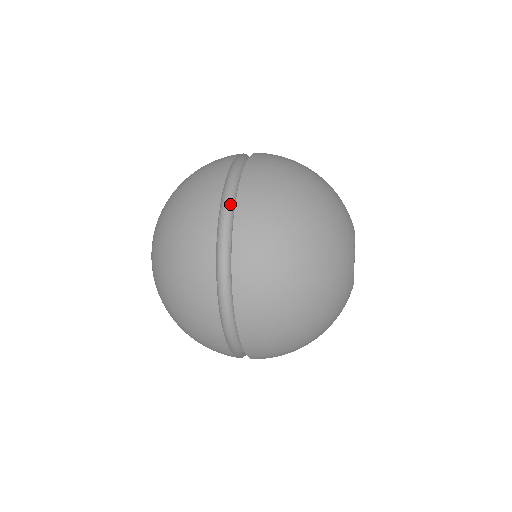
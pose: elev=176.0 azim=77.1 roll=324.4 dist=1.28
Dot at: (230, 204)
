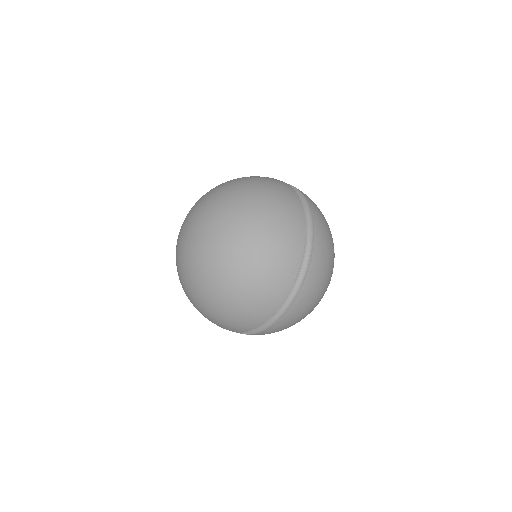
Dot at: (306, 239)
